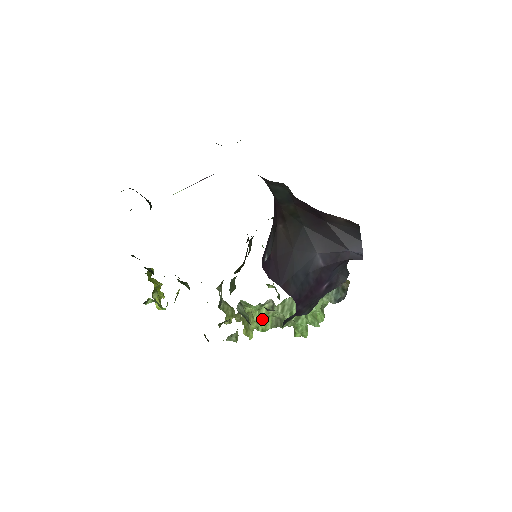
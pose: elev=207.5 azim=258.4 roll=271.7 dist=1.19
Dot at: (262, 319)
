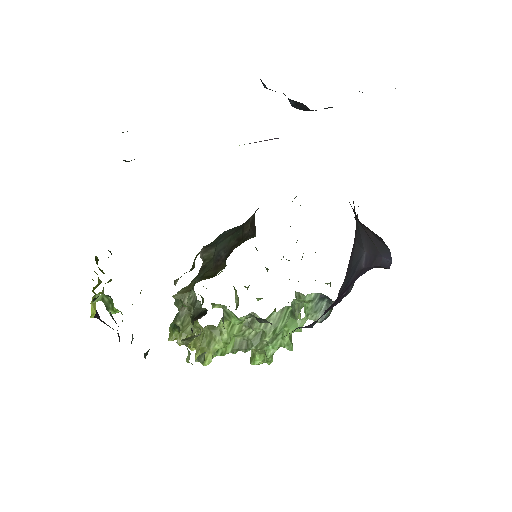
Dot at: (230, 338)
